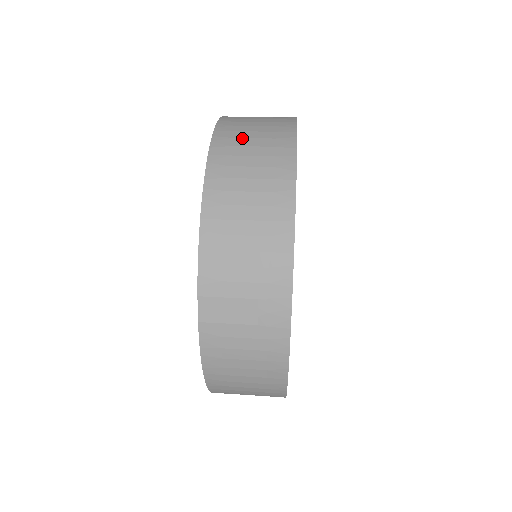
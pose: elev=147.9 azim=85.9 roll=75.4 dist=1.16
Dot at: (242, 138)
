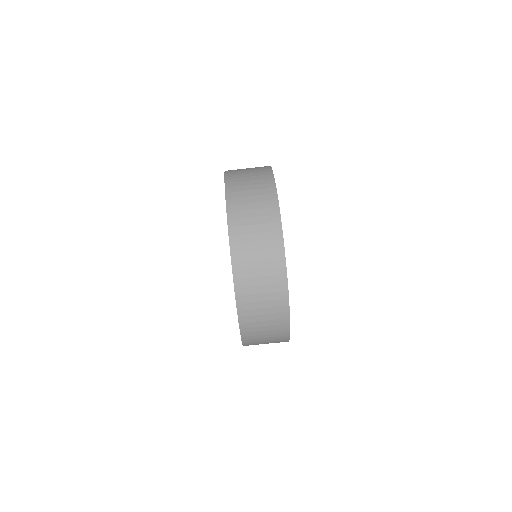
Dot at: (255, 302)
